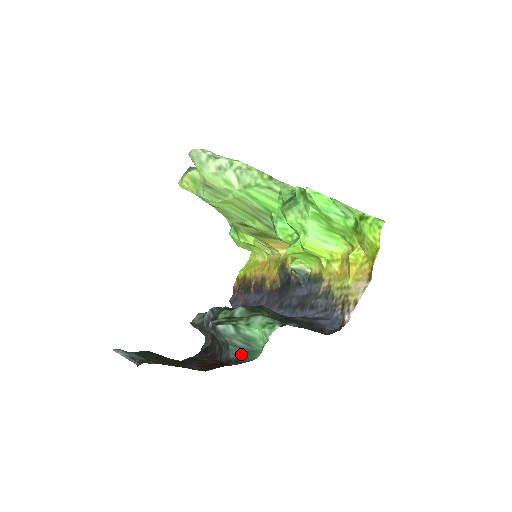
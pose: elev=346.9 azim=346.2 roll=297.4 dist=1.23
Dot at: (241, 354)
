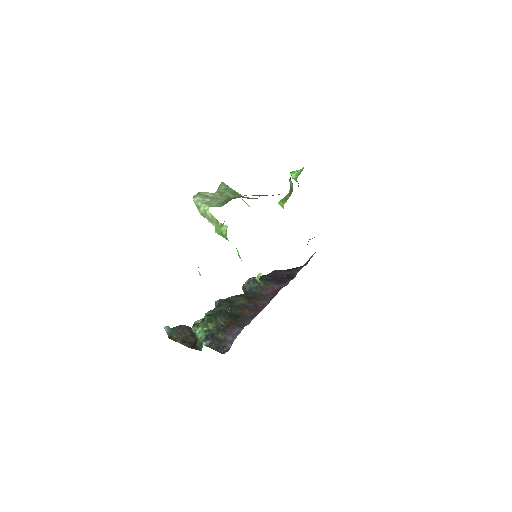
Dot at: (199, 345)
